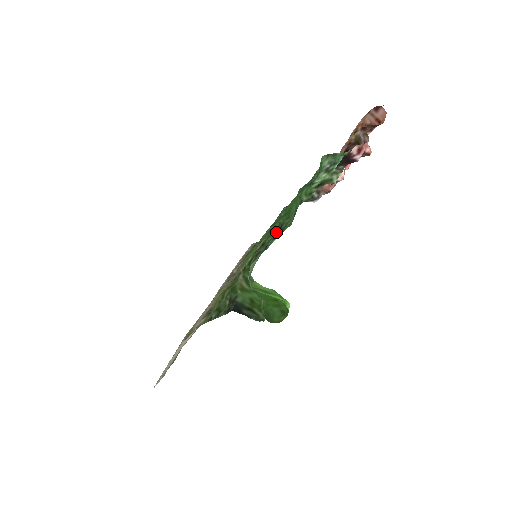
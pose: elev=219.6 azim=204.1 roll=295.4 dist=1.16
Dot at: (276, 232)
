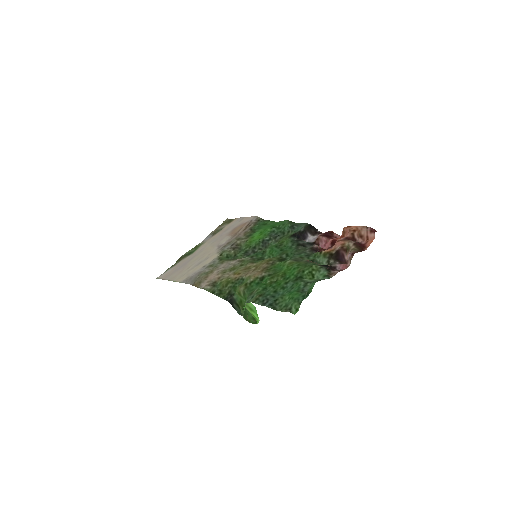
Dot at: (273, 289)
